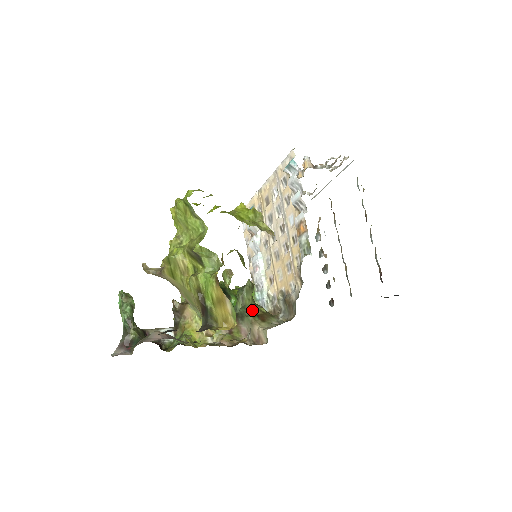
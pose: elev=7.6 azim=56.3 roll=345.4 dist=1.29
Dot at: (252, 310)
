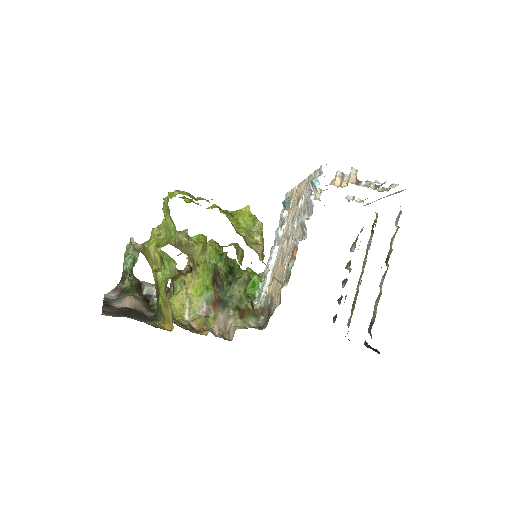
Dot at: (238, 302)
